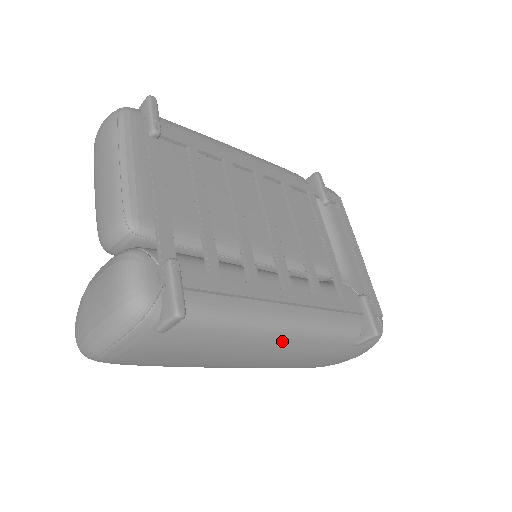
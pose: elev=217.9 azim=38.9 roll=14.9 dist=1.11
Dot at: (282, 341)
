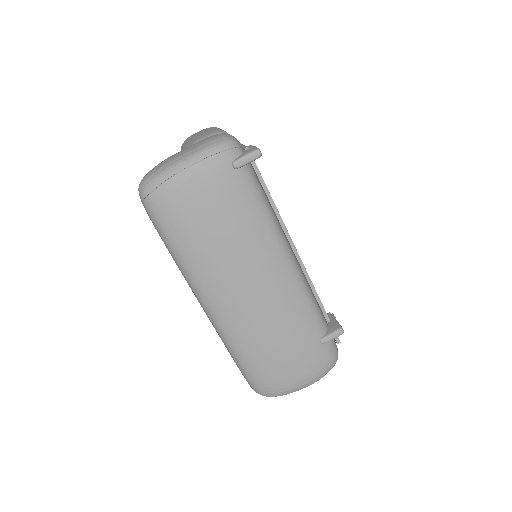
Dot at: (283, 269)
